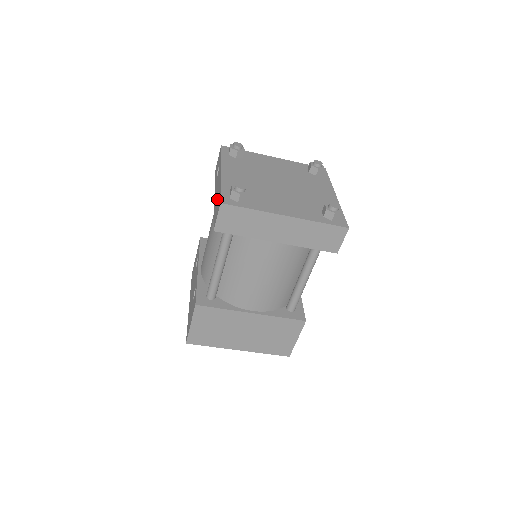
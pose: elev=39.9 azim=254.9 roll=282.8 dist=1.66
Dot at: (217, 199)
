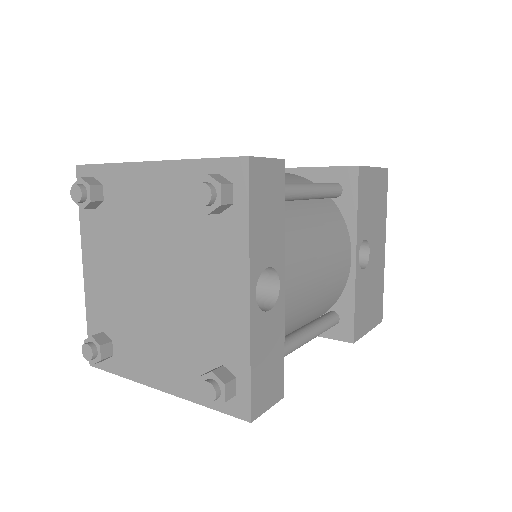
Dot at: occluded
